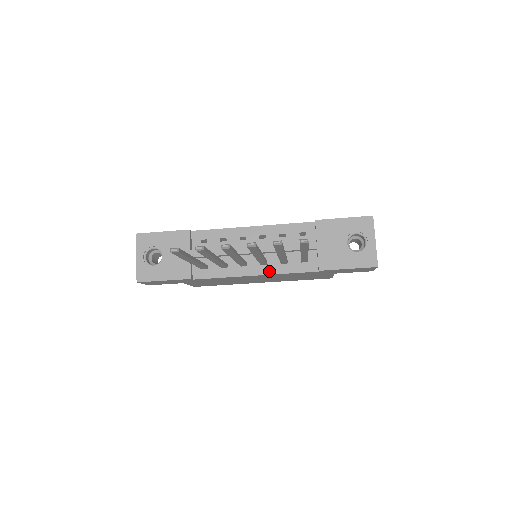
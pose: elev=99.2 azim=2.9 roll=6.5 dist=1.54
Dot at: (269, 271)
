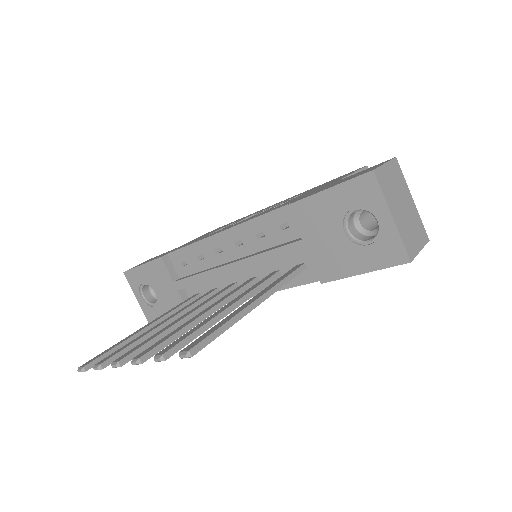
Dot at: occluded
